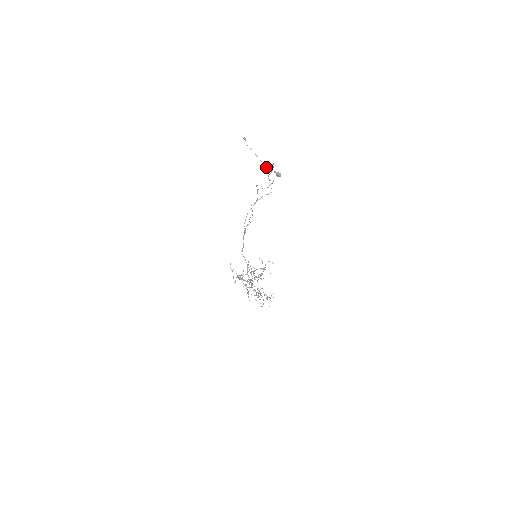
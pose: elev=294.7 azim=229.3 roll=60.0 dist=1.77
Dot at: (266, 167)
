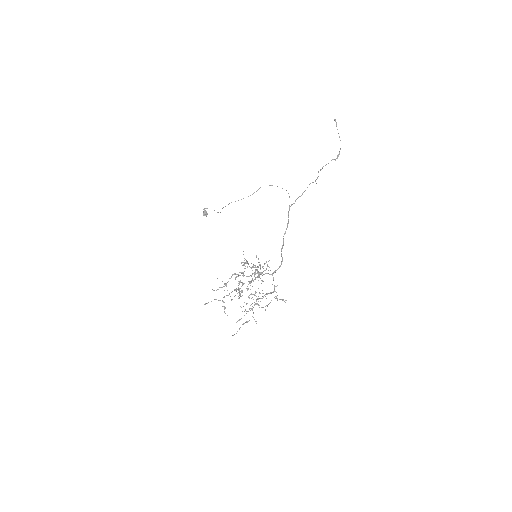
Dot at: occluded
